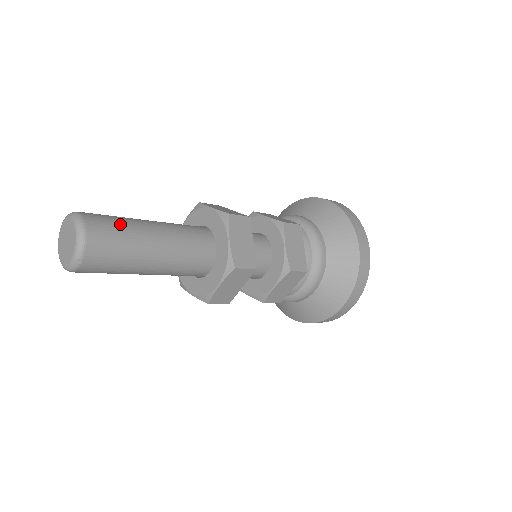
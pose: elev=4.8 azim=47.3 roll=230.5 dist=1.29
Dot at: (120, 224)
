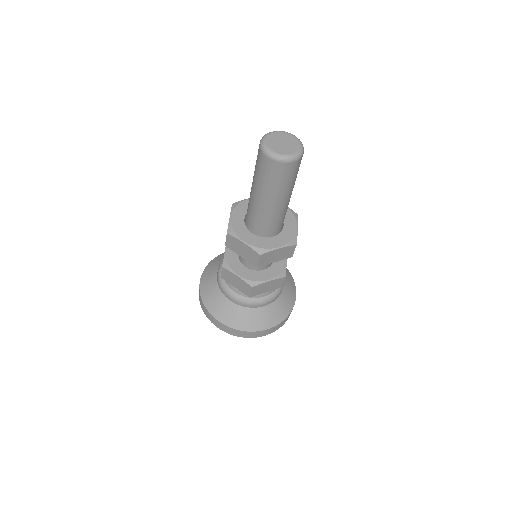
Dot at: occluded
